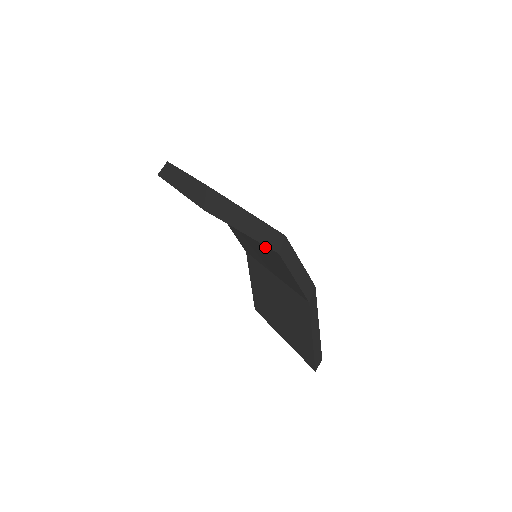
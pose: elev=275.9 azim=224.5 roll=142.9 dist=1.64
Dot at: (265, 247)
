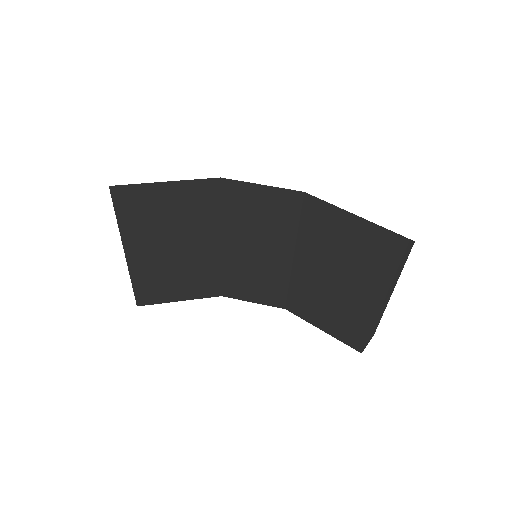
Dot at: (229, 213)
